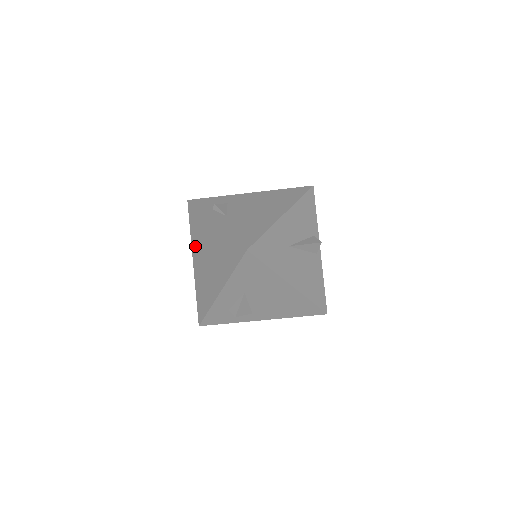
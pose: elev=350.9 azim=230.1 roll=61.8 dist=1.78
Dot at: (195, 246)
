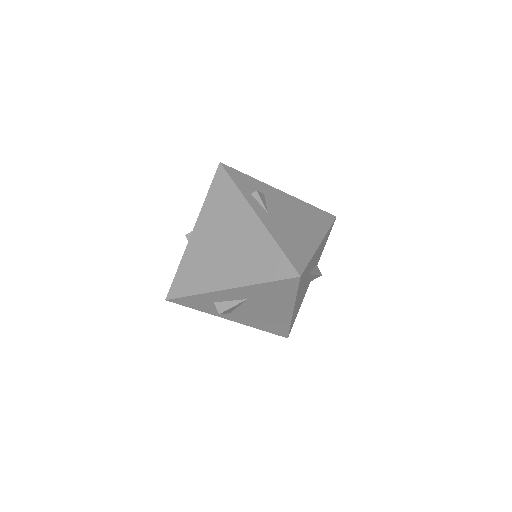
Dot at: (207, 218)
